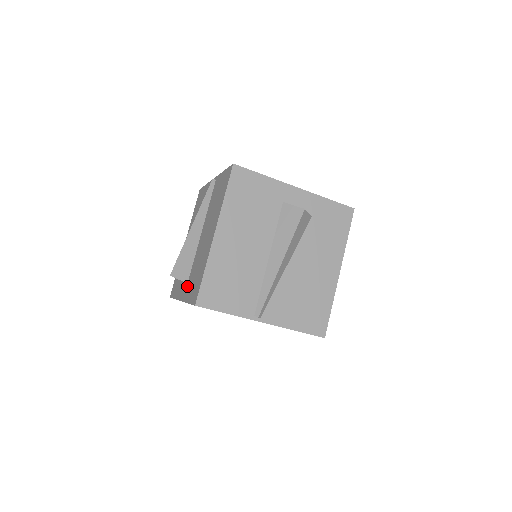
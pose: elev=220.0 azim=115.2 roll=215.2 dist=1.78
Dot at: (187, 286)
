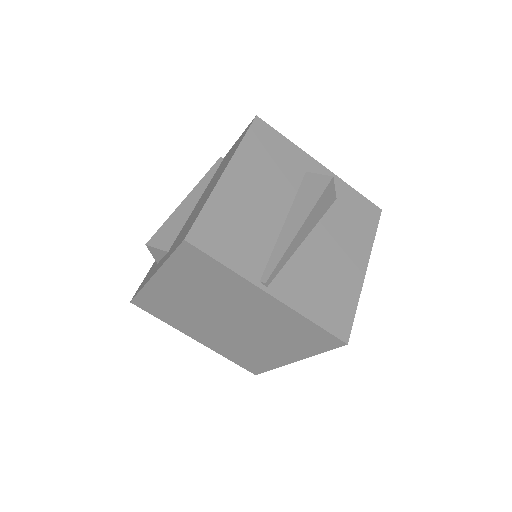
Dot at: (168, 252)
